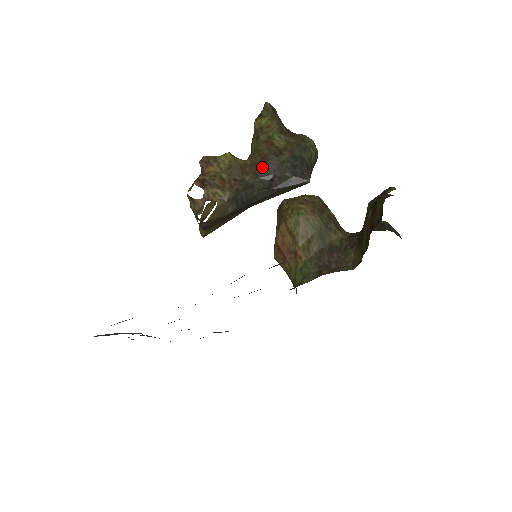
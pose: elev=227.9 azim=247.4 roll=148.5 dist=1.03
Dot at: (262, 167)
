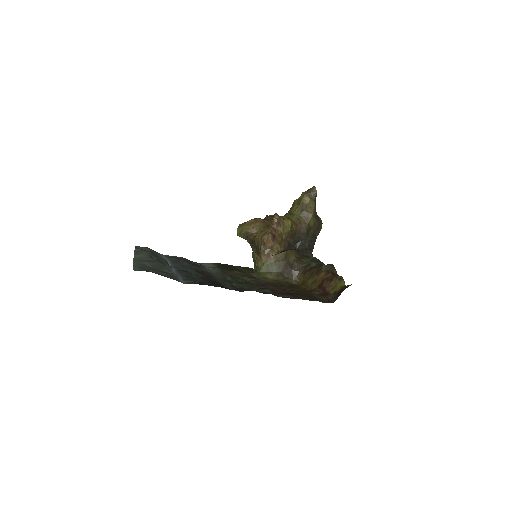
Dot at: (299, 235)
